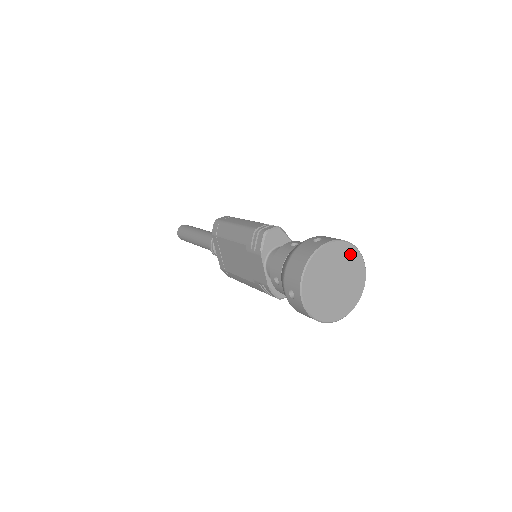
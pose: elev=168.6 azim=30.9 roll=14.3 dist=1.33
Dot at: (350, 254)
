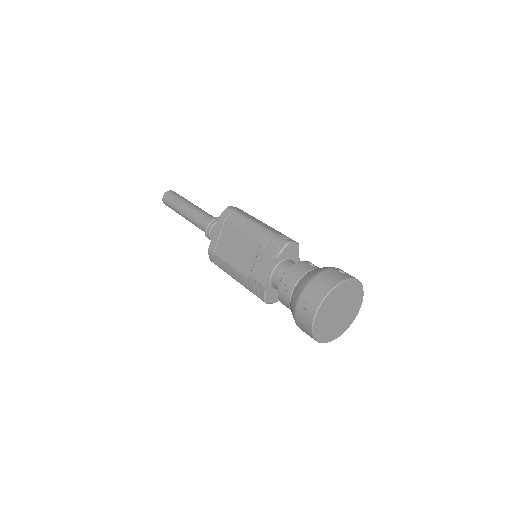
Dot at: (358, 295)
